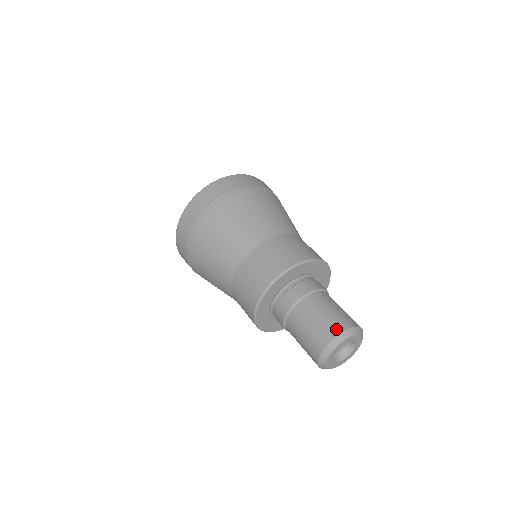
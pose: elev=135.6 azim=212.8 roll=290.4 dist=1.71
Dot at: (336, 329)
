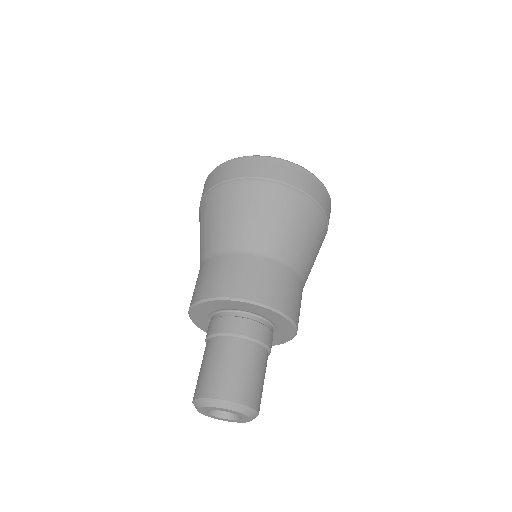
Dot at: (205, 390)
